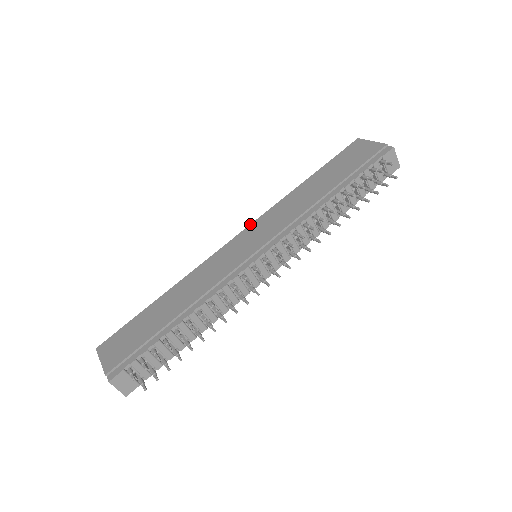
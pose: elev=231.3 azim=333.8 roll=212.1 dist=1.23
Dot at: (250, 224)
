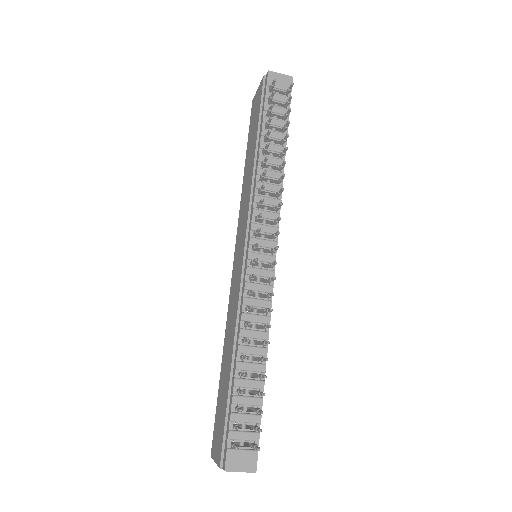
Dot at: occluded
